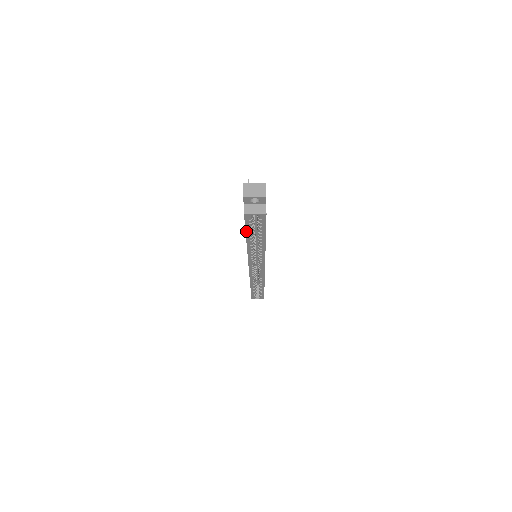
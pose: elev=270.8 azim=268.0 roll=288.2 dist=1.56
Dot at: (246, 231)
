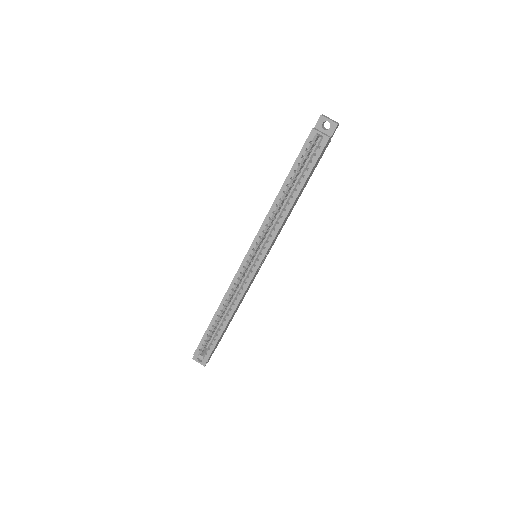
Dot at: (294, 163)
